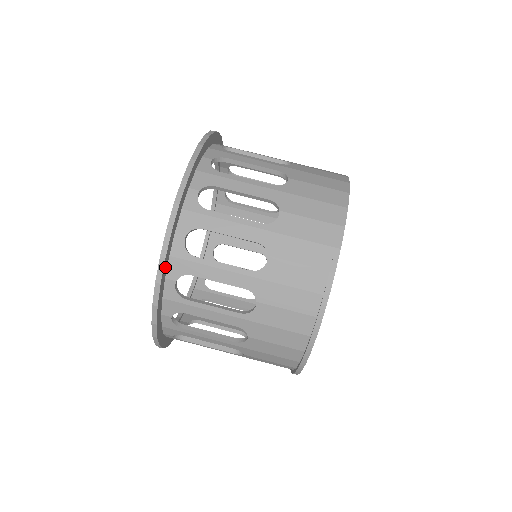
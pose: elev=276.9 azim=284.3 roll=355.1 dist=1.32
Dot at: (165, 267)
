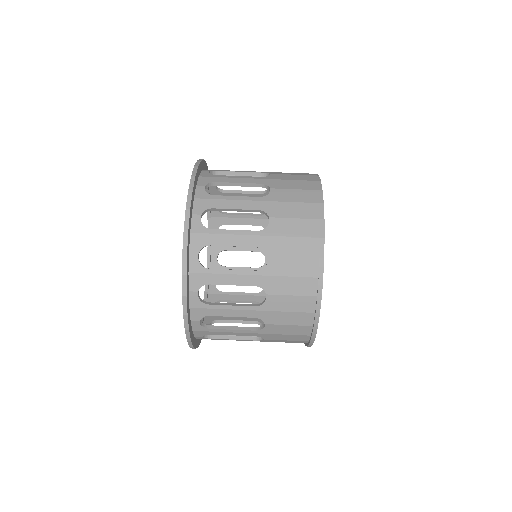
Dot at: (187, 282)
